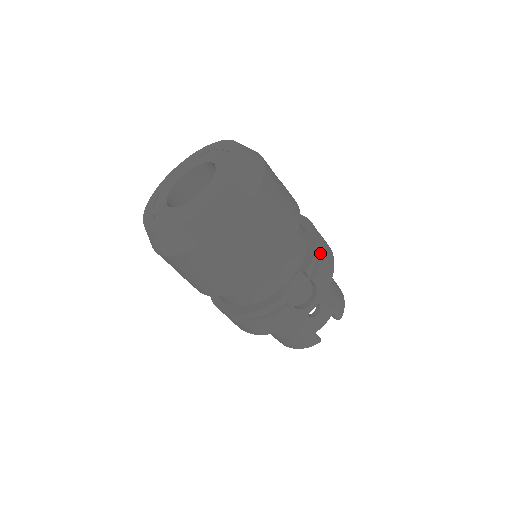
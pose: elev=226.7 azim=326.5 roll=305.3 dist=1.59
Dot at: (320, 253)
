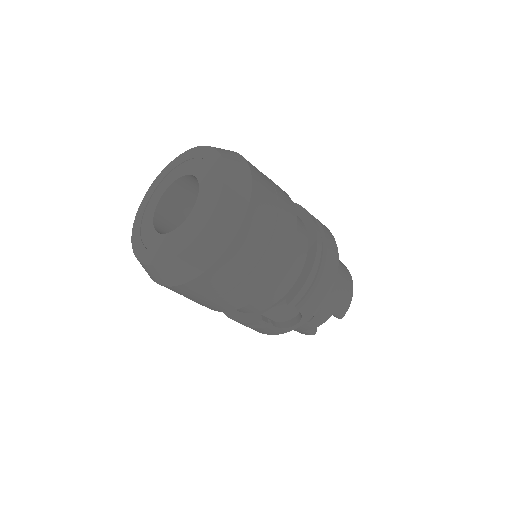
Dot at: (315, 278)
